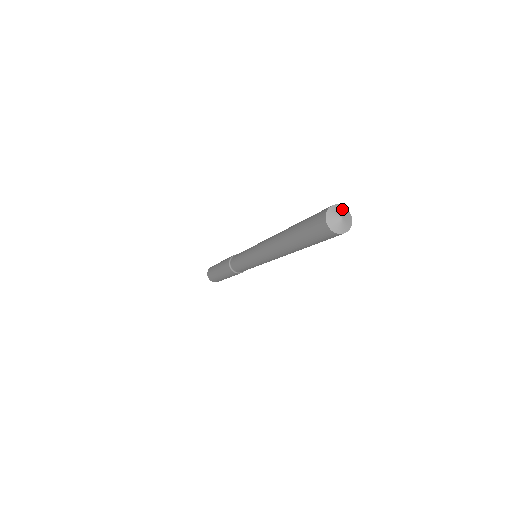
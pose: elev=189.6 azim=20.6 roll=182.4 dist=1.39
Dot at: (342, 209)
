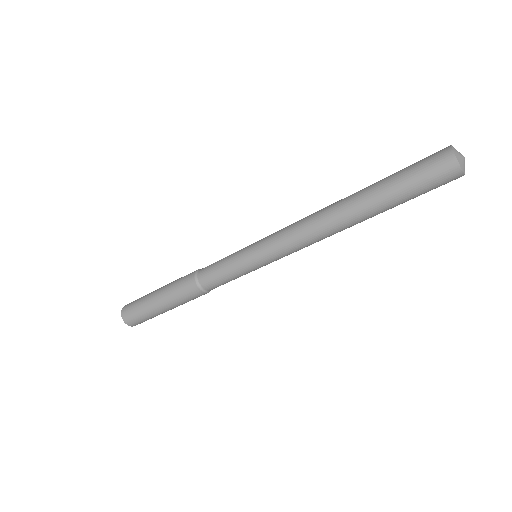
Dot at: occluded
